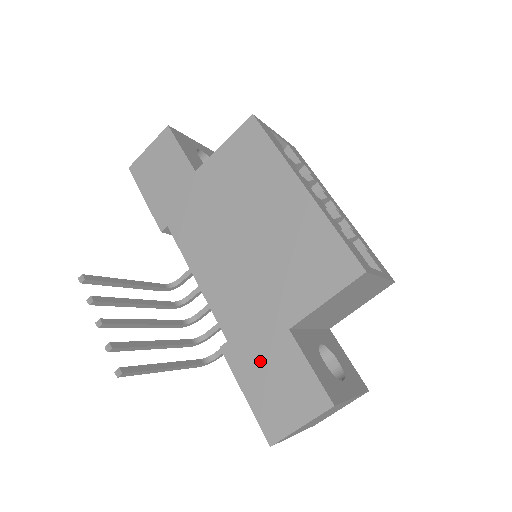
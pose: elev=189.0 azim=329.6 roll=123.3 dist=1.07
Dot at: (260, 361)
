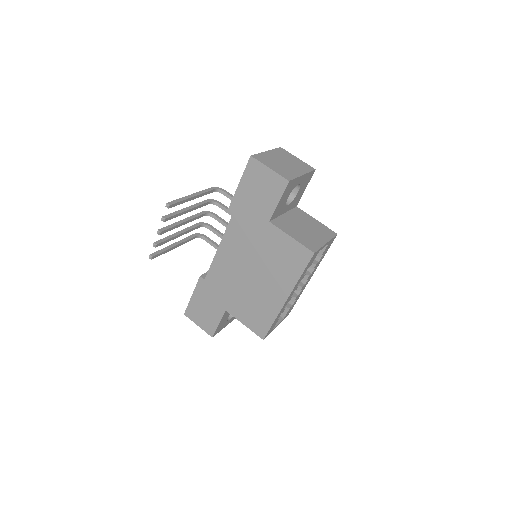
Dot at: (207, 300)
